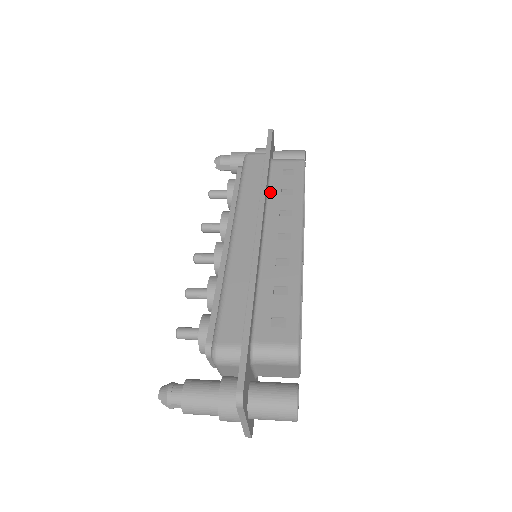
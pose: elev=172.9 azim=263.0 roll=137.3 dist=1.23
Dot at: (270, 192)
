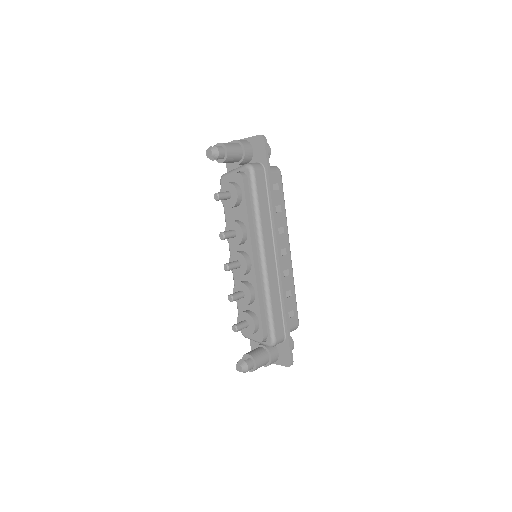
Dot at: occluded
